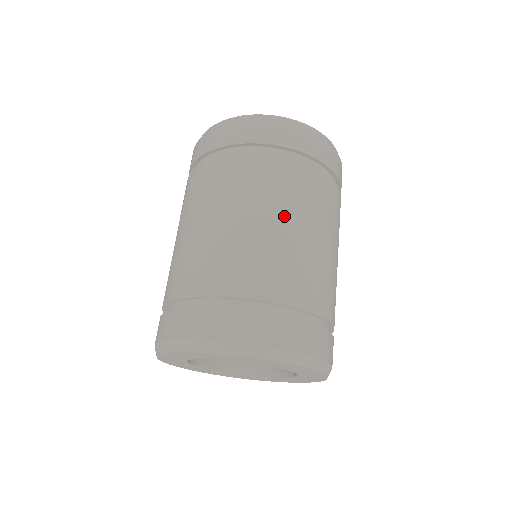
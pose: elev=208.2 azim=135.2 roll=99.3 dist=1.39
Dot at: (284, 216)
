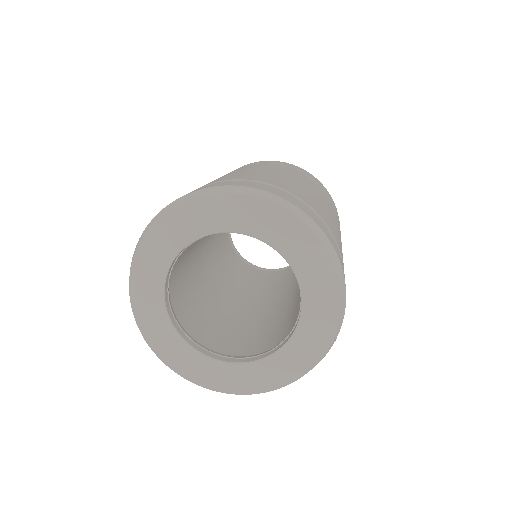
Dot at: (289, 176)
